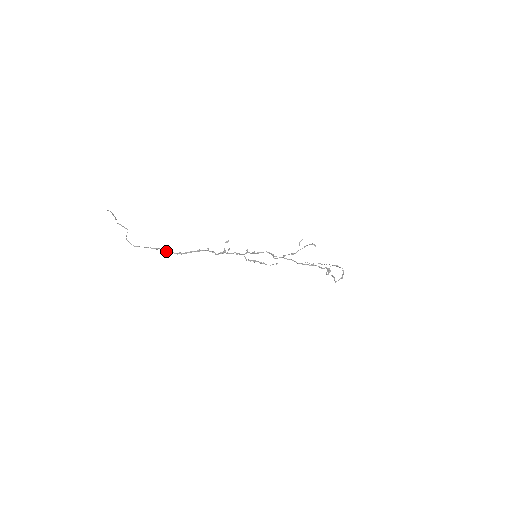
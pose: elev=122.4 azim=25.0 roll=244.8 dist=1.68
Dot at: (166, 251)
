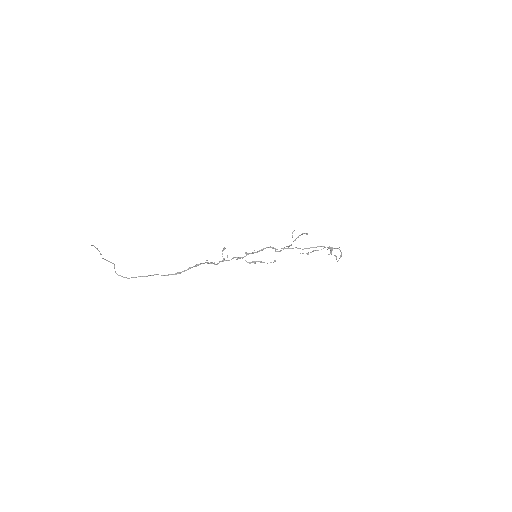
Dot at: (162, 275)
